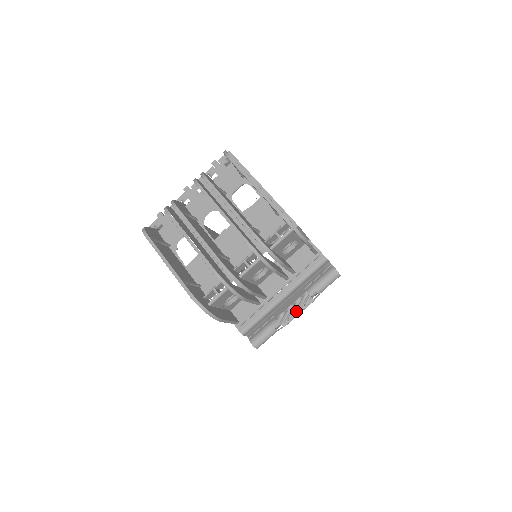
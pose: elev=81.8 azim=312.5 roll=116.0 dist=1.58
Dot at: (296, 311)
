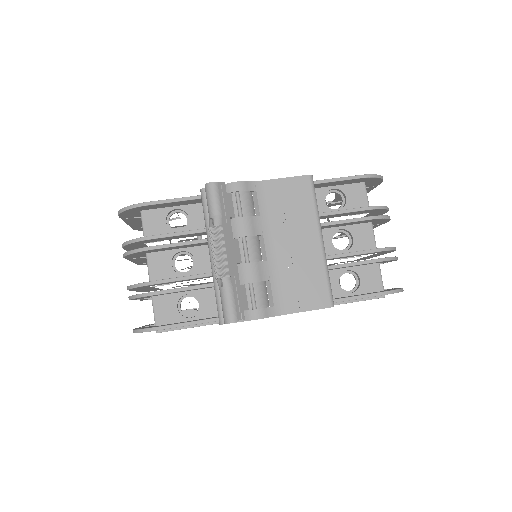
Dot at: (214, 253)
